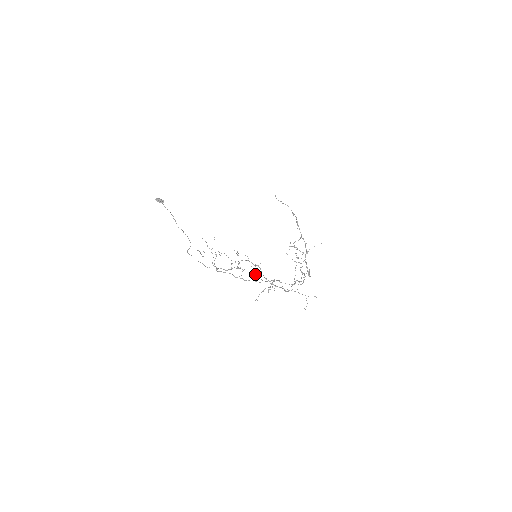
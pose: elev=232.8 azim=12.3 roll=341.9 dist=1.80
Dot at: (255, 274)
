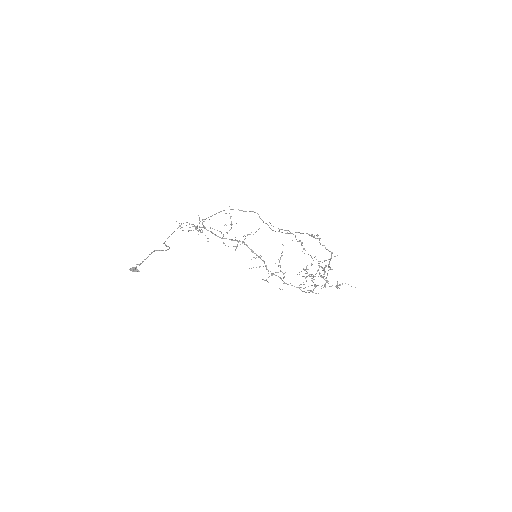
Dot at: occluded
